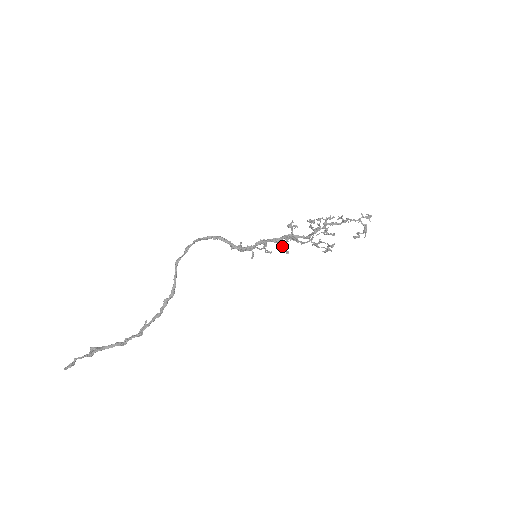
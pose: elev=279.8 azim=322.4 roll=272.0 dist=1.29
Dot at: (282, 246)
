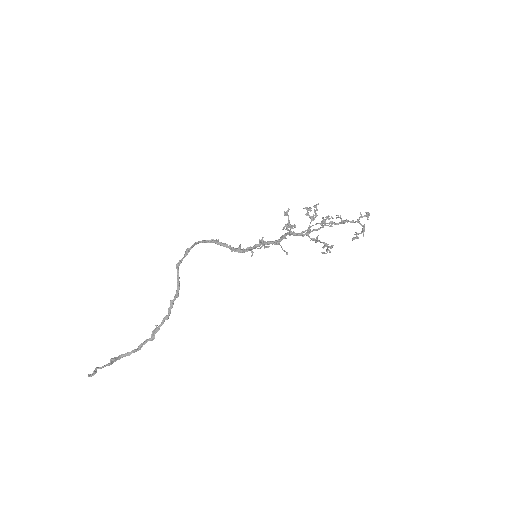
Dot at: (282, 248)
